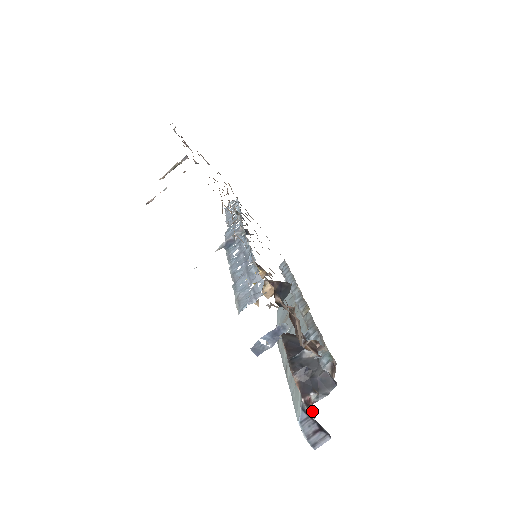
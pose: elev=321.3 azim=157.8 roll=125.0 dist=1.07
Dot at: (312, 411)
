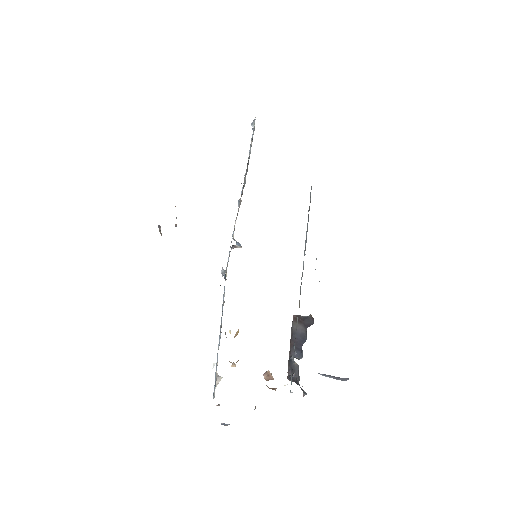
Dot at: occluded
